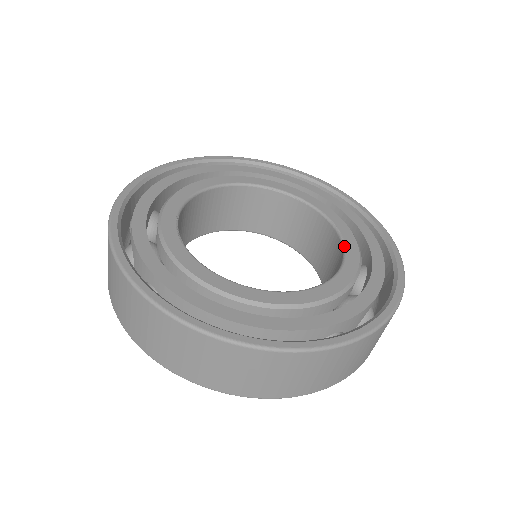
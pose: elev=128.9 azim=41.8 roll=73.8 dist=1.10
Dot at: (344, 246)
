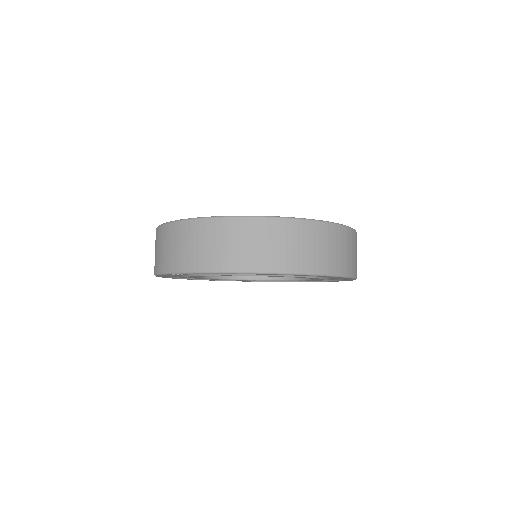
Dot at: occluded
